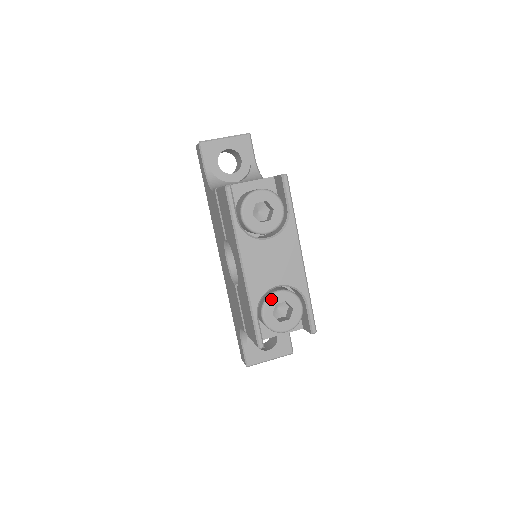
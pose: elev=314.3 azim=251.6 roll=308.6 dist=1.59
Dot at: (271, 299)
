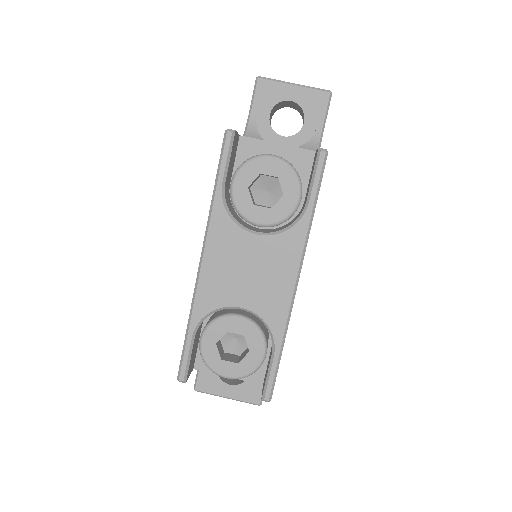
Dot at: (223, 321)
